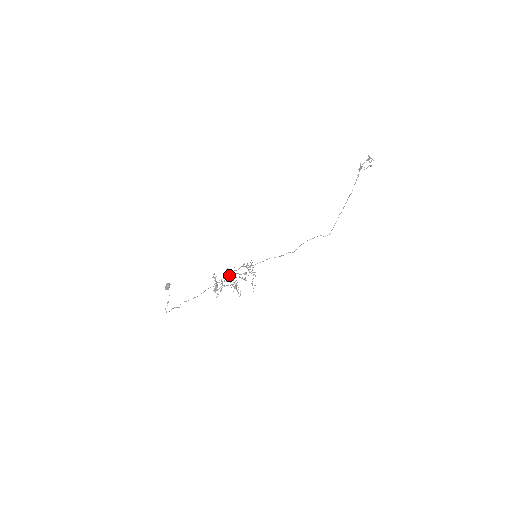
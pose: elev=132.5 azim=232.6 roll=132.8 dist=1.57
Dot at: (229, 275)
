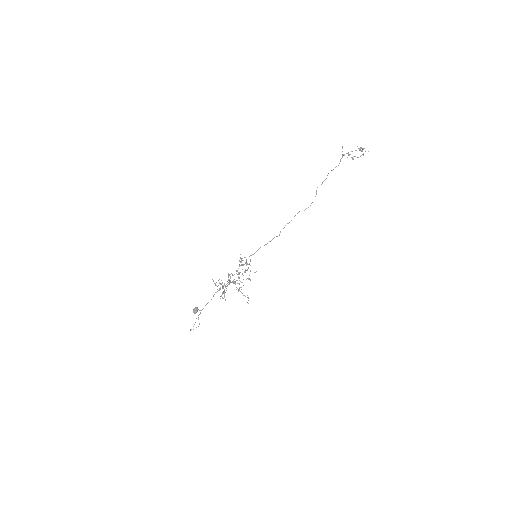
Dot at: occluded
